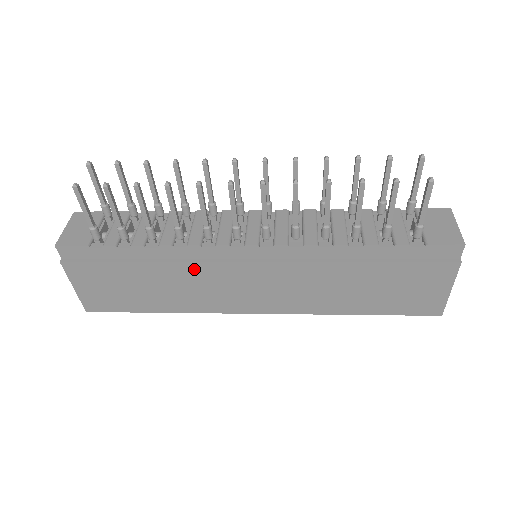
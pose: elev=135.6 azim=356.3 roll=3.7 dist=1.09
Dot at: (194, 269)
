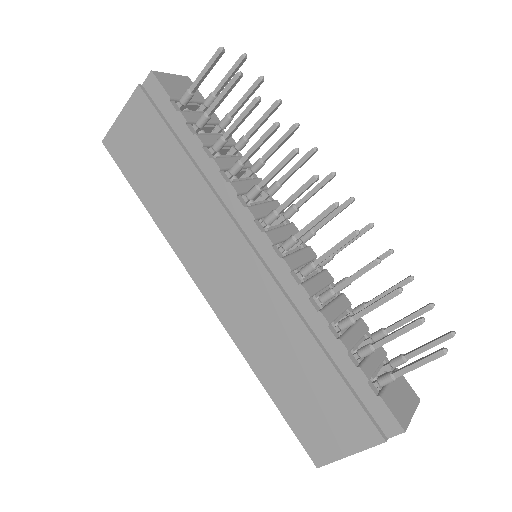
Dot at: (210, 204)
